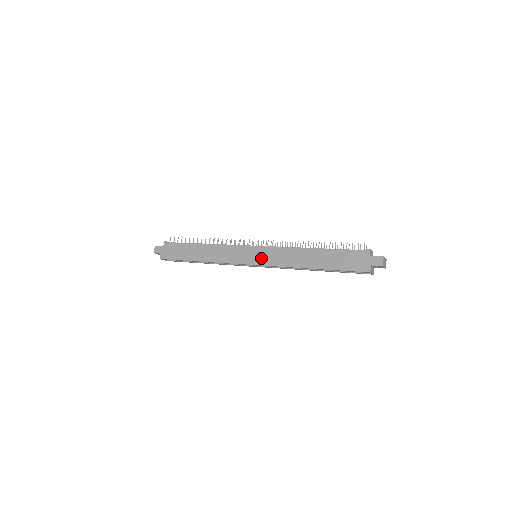
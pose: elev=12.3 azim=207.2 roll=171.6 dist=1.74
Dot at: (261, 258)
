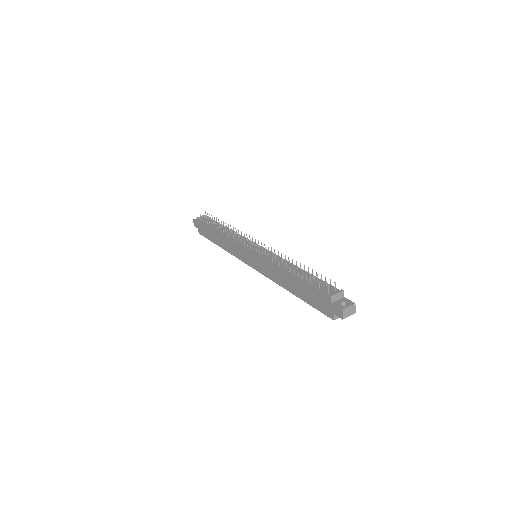
Dot at: (256, 264)
